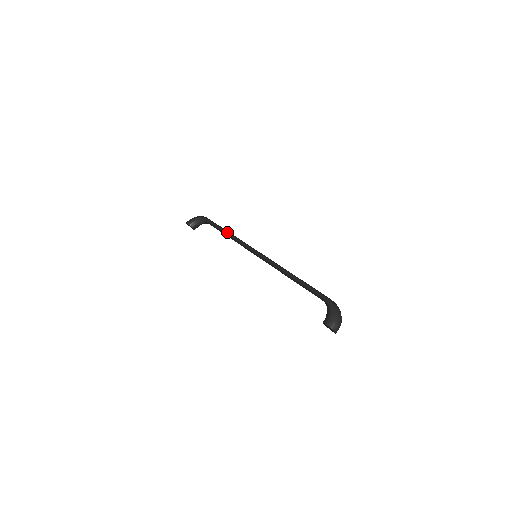
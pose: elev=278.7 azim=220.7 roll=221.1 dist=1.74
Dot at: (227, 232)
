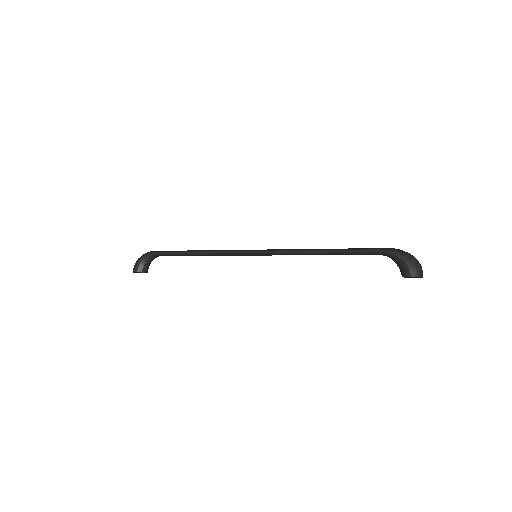
Dot at: (197, 252)
